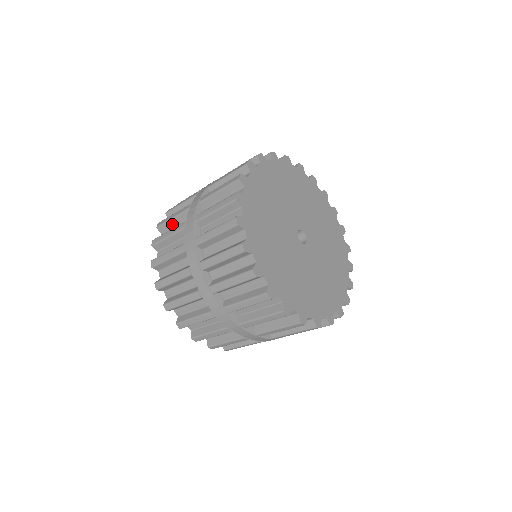
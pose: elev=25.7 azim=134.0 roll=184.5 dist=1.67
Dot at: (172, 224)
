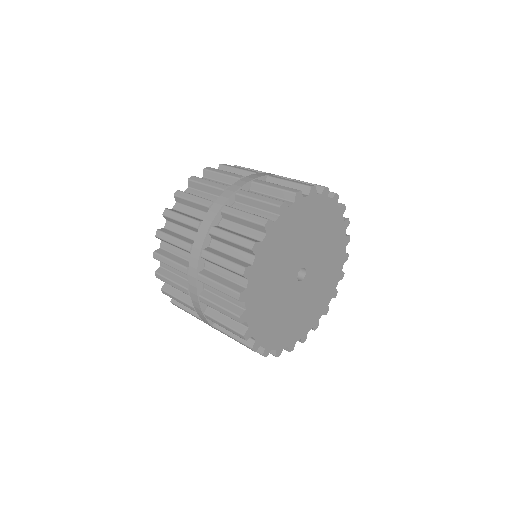
Dot at: (172, 245)
